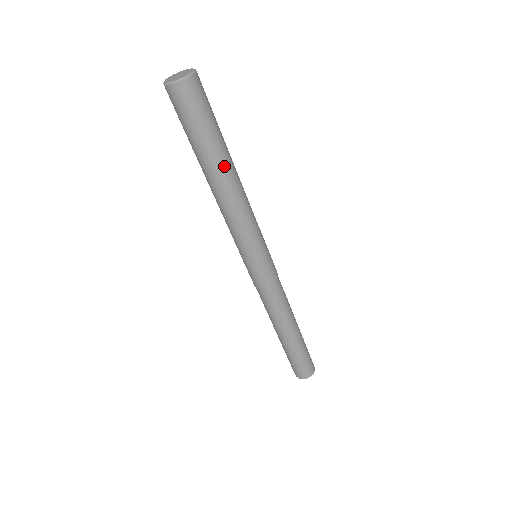
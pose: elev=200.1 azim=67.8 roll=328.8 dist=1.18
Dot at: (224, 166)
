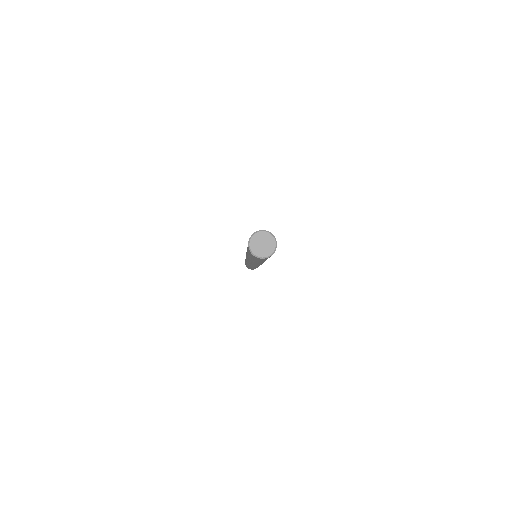
Dot at: occluded
